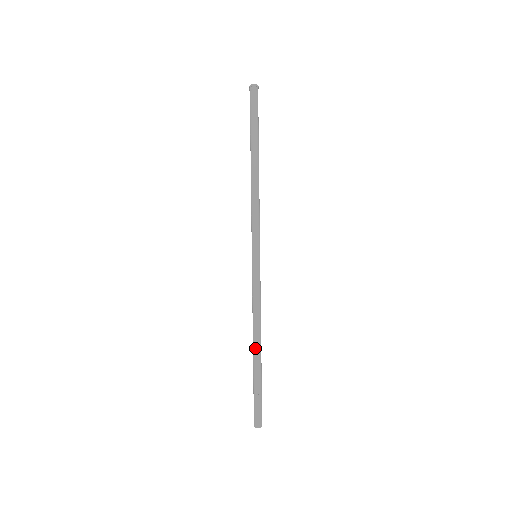
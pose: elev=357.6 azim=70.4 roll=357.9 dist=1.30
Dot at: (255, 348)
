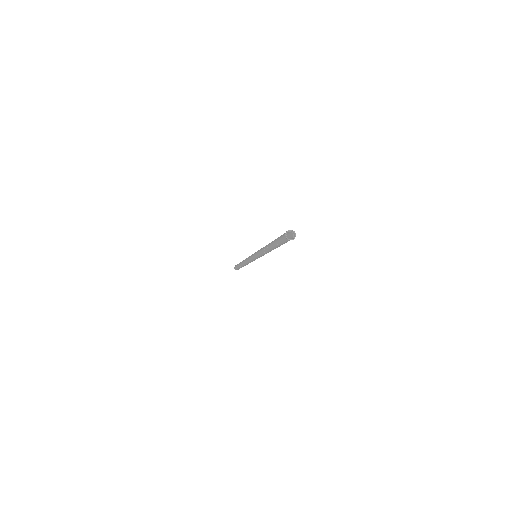
Dot at: (243, 265)
